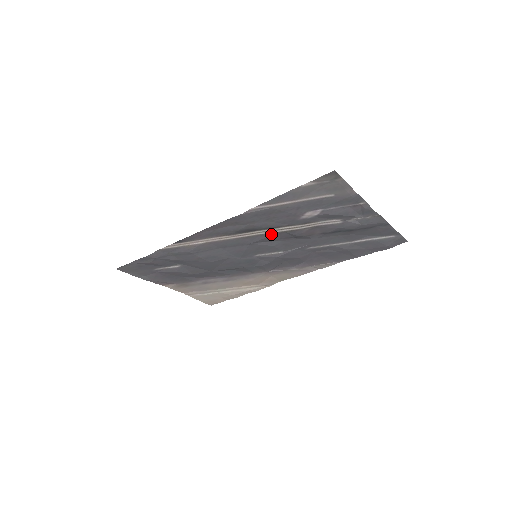
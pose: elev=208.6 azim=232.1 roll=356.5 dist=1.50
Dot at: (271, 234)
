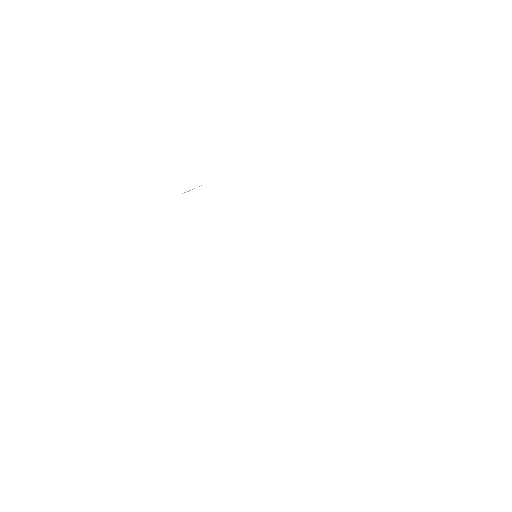
Dot at: occluded
